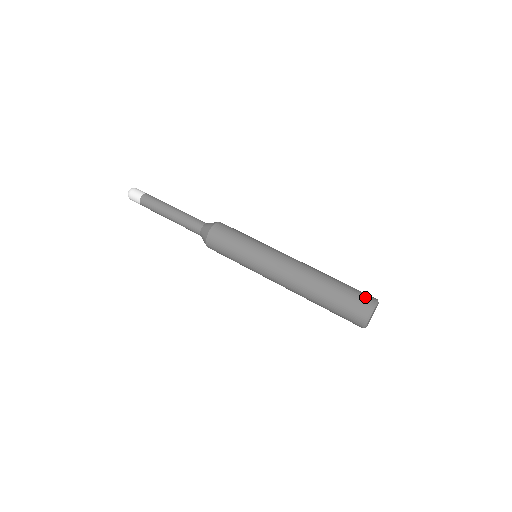
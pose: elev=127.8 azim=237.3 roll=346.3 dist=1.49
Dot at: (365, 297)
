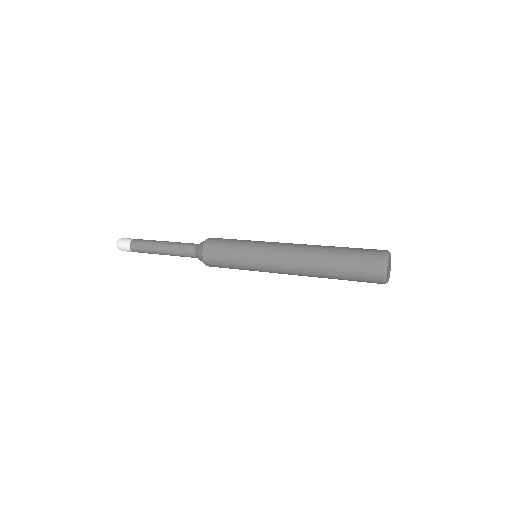
Dot at: occluded
